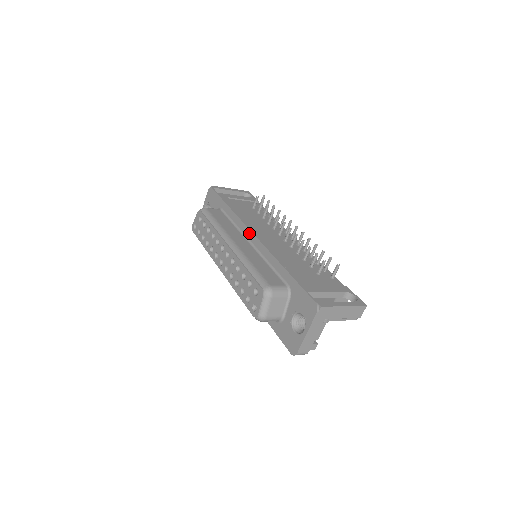
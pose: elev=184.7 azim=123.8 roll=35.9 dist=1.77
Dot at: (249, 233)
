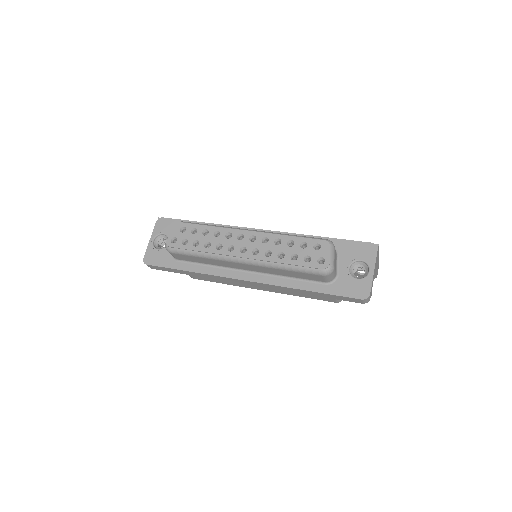
Dot at: occluded
